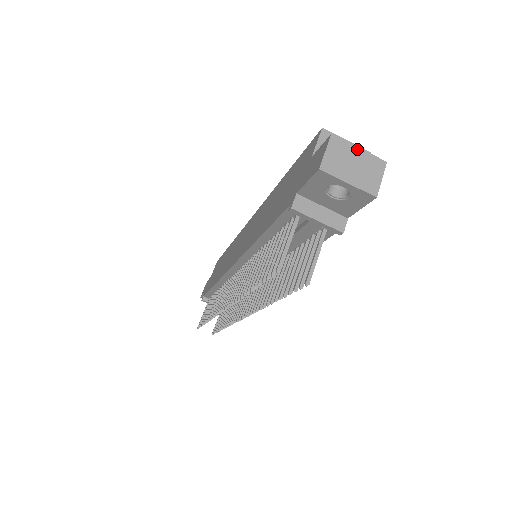
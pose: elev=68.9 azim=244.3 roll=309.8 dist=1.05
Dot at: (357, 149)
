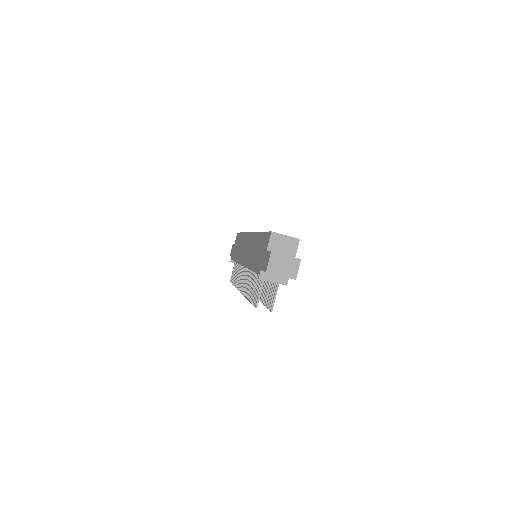
Dot at: (285, 256)
